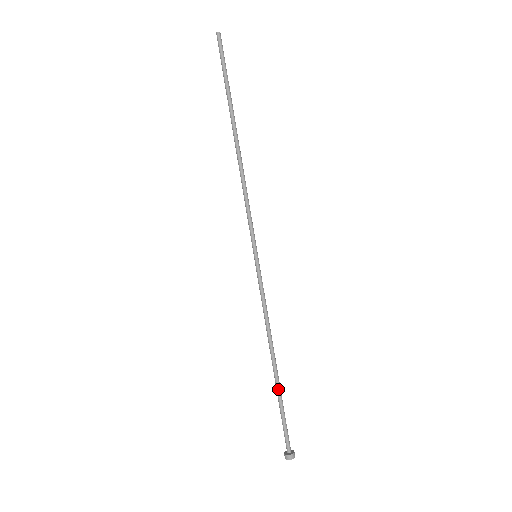
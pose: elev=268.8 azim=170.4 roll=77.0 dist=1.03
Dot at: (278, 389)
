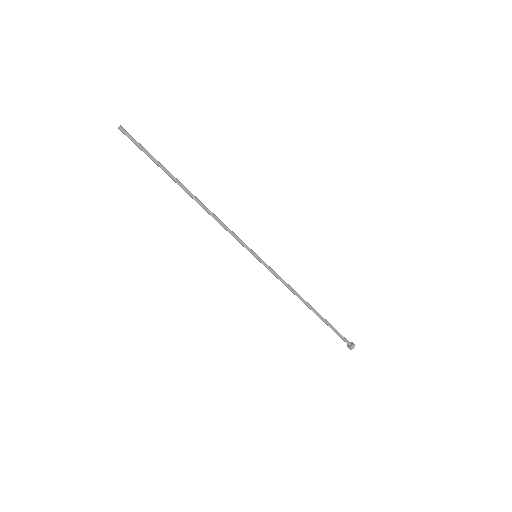
Dot at: (321, 319)
